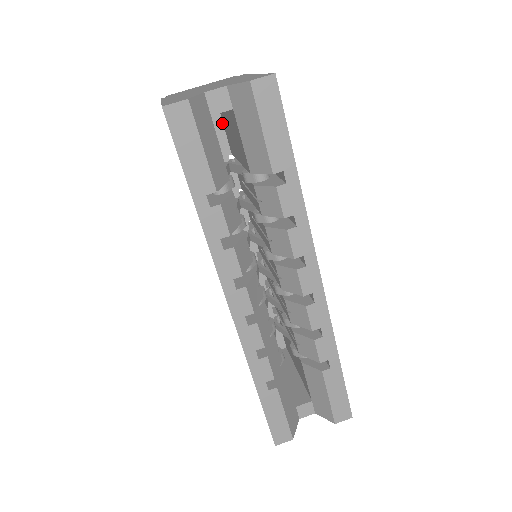
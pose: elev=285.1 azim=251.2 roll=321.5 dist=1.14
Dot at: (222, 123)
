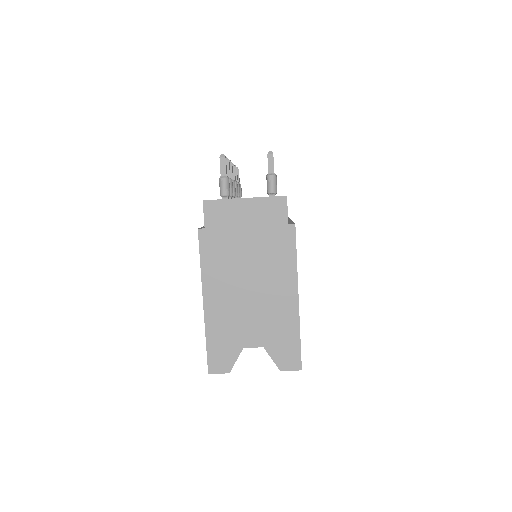
Dot at: occluded
